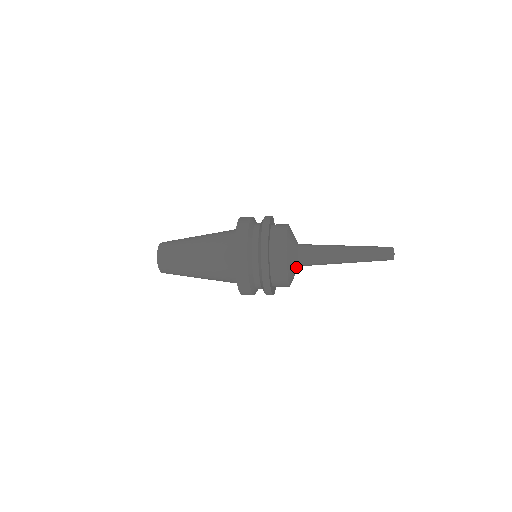
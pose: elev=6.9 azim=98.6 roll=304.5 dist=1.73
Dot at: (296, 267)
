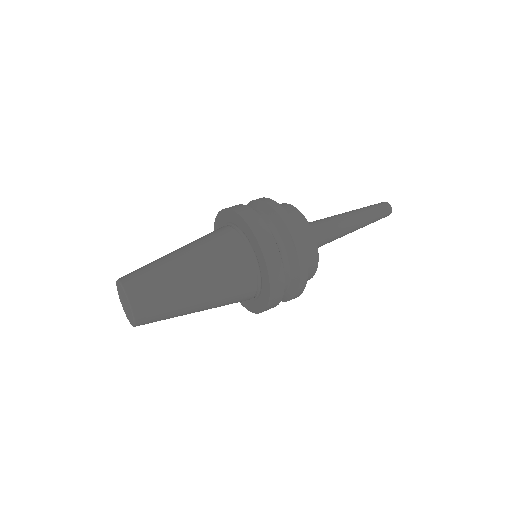
Dot at: occluded
